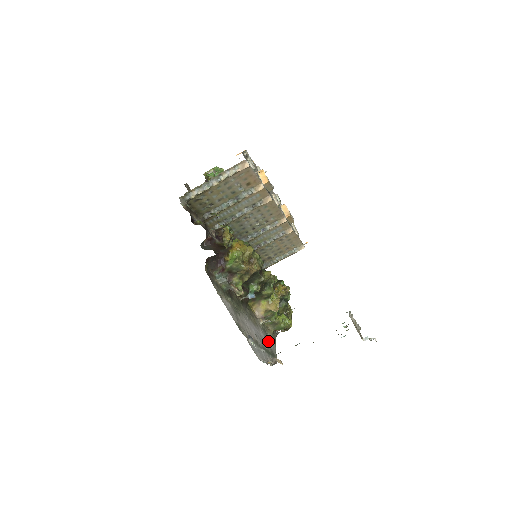
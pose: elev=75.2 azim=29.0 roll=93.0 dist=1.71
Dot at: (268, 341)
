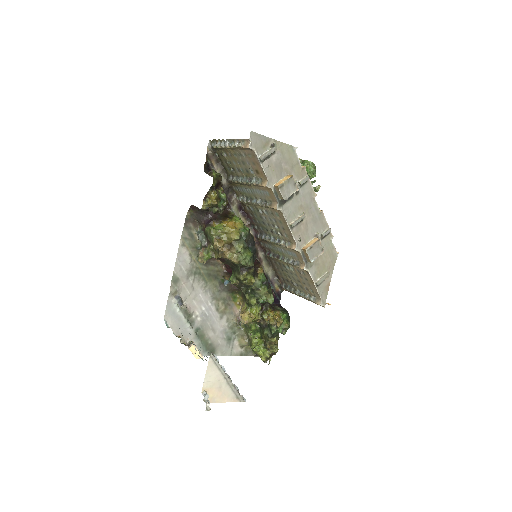
Dot at: (224, 339)
